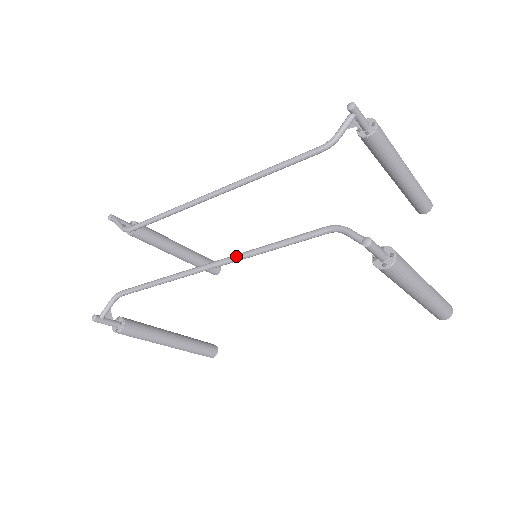
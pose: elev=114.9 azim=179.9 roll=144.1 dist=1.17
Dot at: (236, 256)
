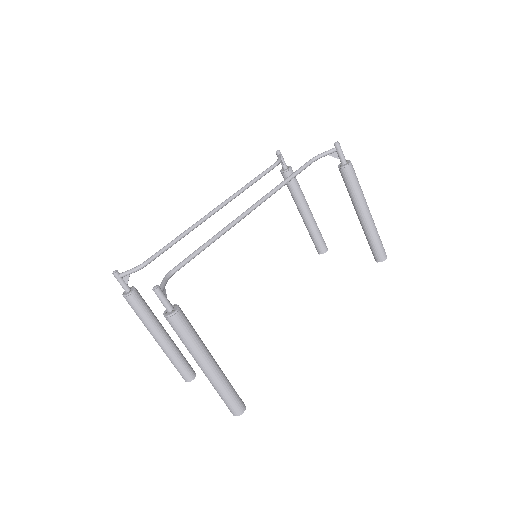
Dot at: (266, 194)
